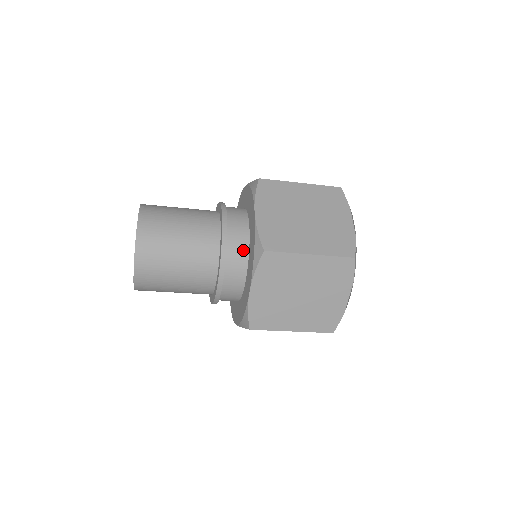
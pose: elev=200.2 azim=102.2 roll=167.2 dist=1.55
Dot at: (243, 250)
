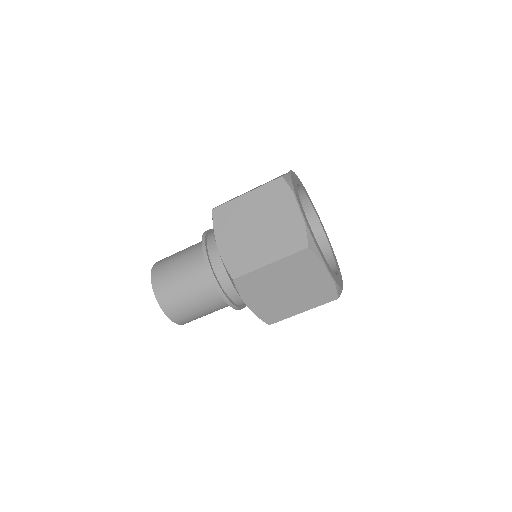
Dot at: occluded
